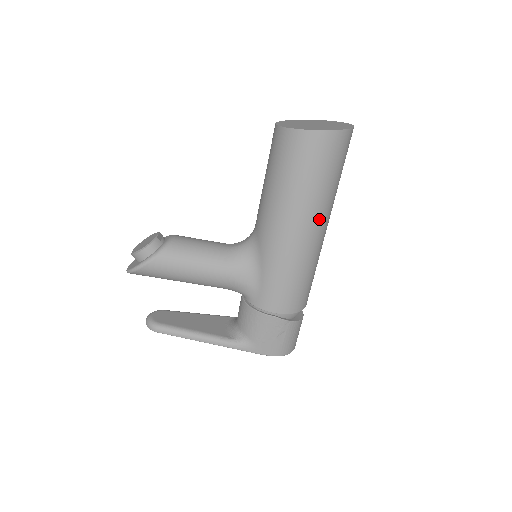
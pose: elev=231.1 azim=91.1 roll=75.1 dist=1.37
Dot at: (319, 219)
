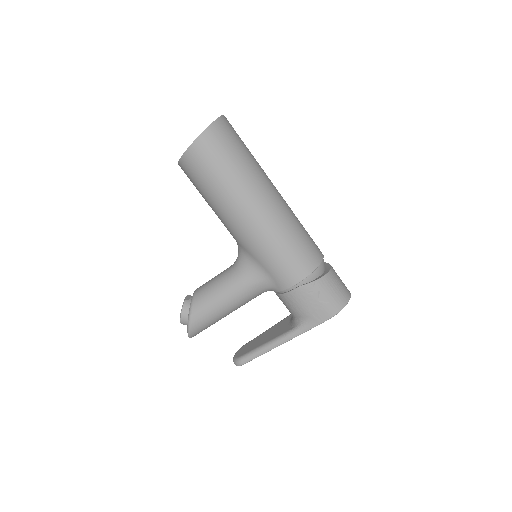
Dot at: (256, 194)
